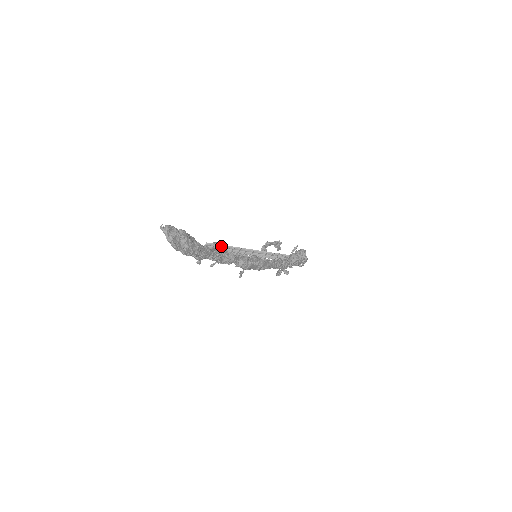
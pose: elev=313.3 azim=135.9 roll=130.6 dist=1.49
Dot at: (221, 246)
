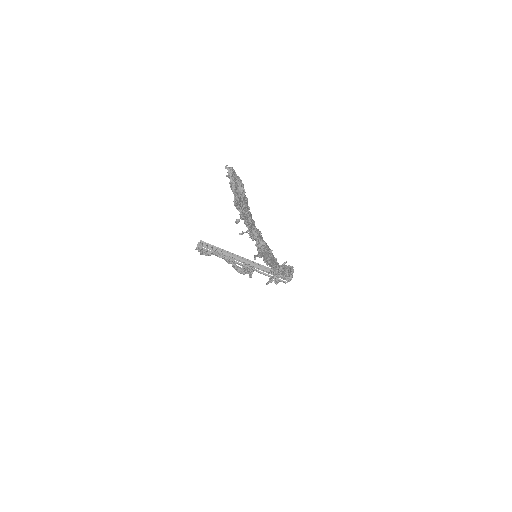
Dot at: (214, 247)
